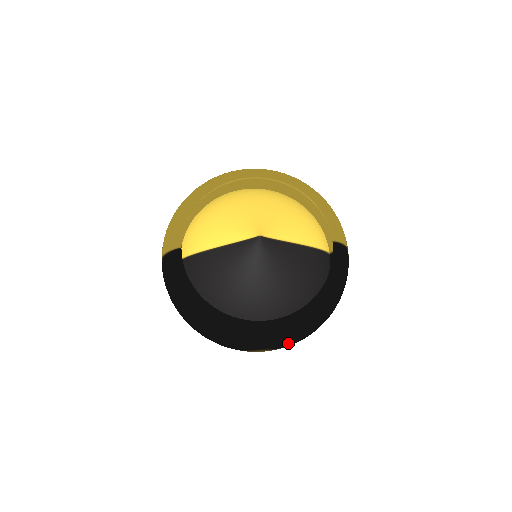
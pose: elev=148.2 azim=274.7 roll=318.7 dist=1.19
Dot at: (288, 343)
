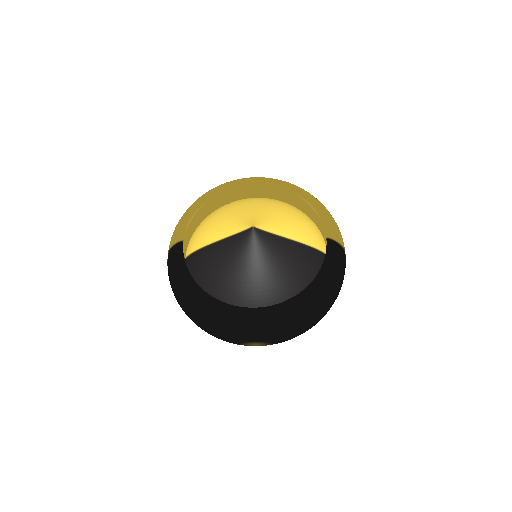
Dot at: (281, 335)
